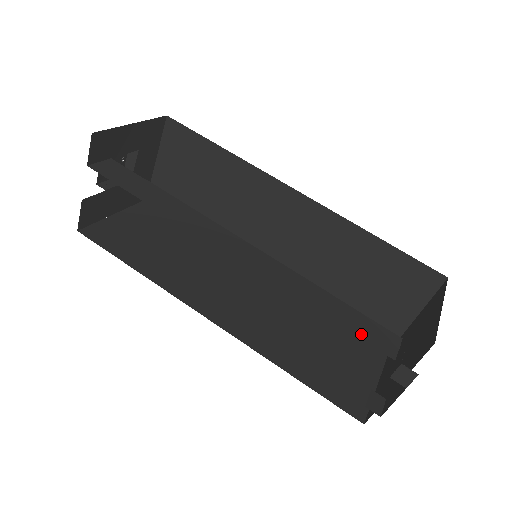
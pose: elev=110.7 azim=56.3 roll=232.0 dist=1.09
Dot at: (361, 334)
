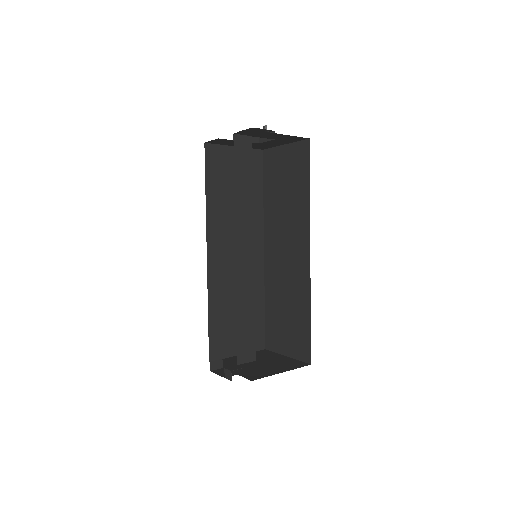
Dot at: (240, 342)
